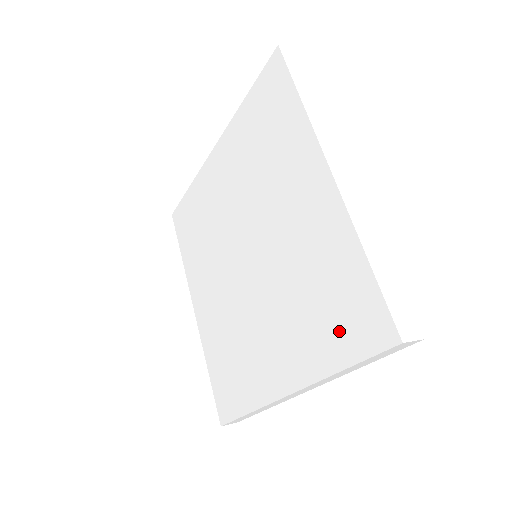
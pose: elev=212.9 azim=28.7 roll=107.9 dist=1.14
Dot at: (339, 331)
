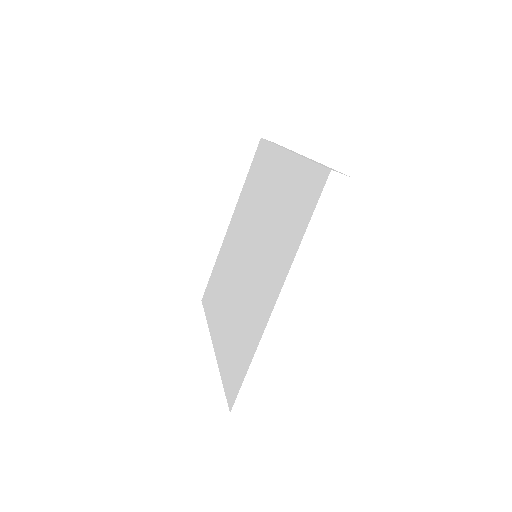
Dot at: (230, 365)
